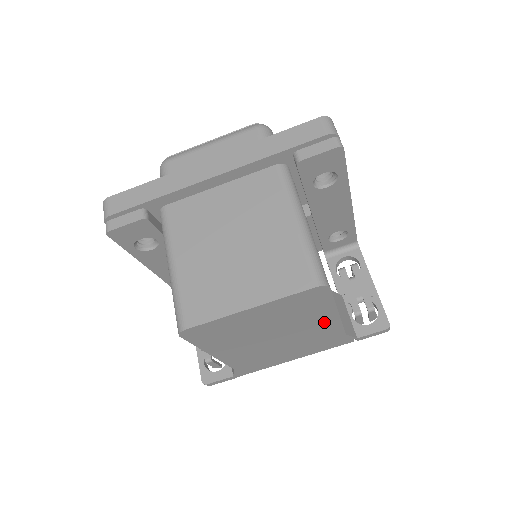
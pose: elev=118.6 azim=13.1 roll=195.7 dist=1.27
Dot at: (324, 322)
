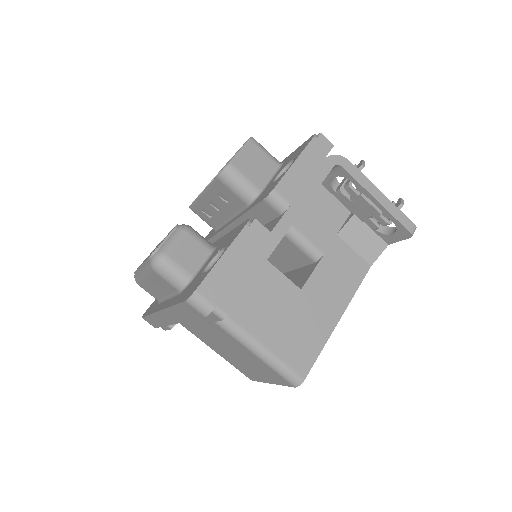
Dot at: occluded
